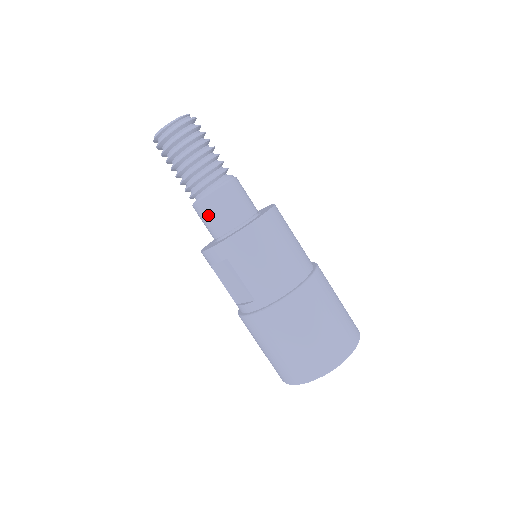
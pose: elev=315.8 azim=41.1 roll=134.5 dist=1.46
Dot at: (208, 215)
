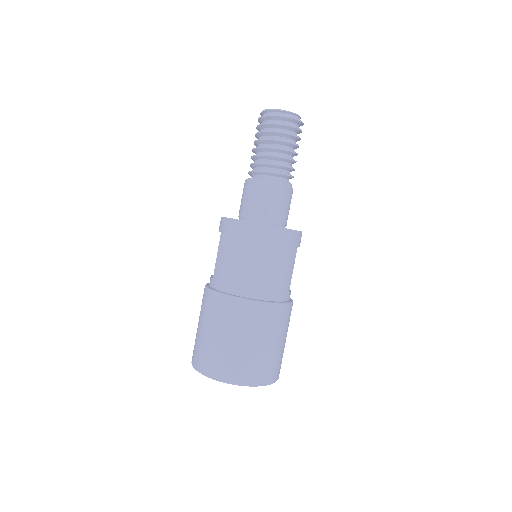
Dot at: (243, 195)
